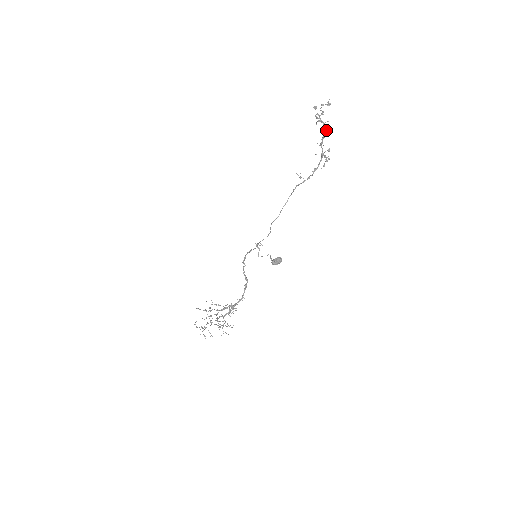
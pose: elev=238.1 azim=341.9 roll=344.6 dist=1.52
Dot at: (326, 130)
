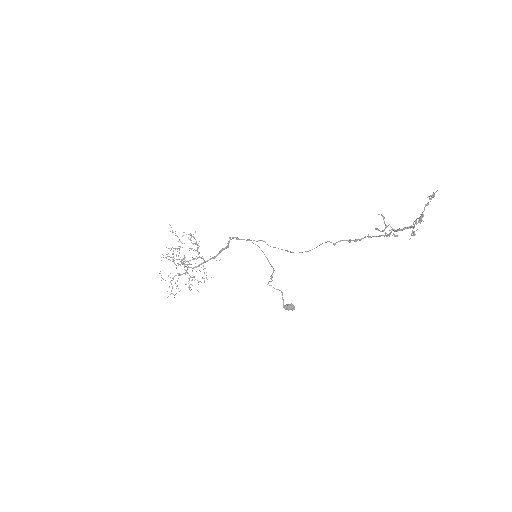
Dot at: occluded
